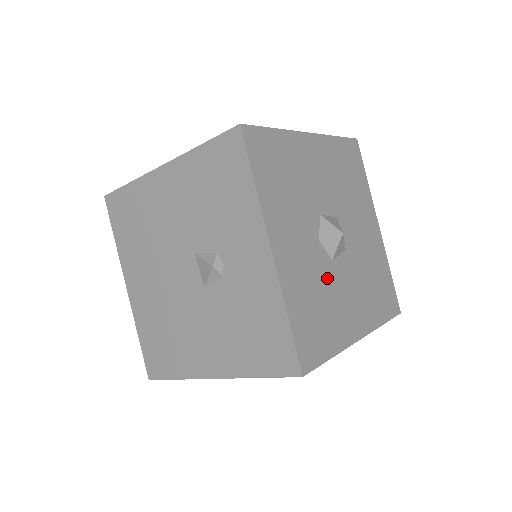
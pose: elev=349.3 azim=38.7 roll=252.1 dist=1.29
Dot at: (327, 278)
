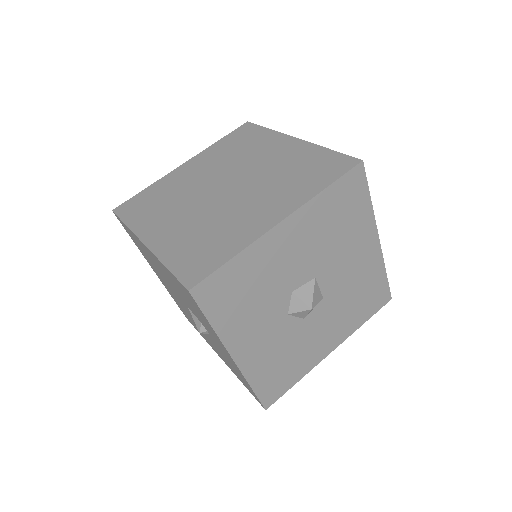
Dot at: (296, 336)
